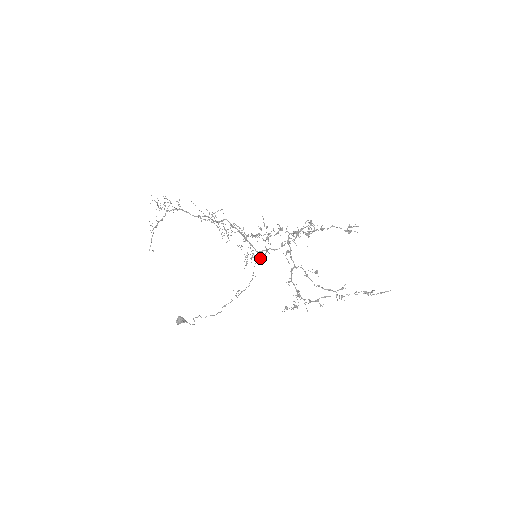
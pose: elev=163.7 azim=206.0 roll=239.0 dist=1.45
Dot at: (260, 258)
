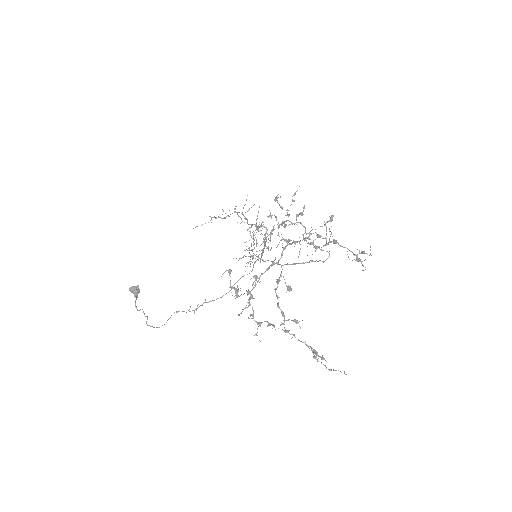
Dot at: occluded
